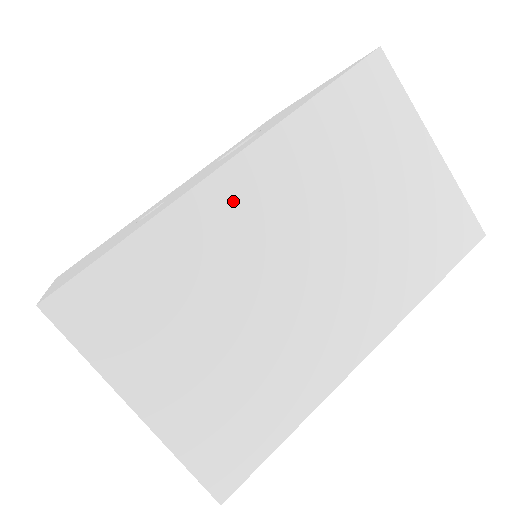
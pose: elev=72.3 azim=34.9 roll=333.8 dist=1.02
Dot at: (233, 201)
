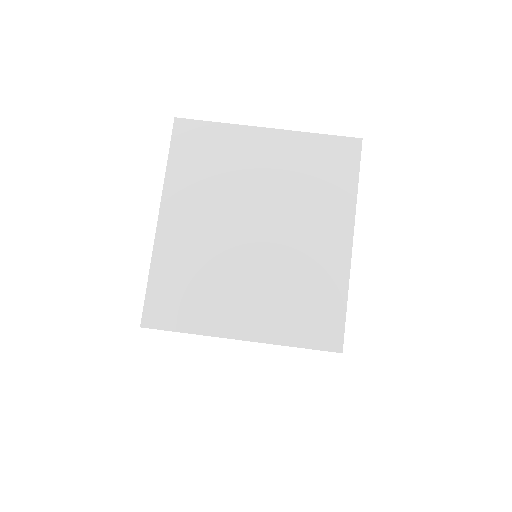
Dot at: occluded
